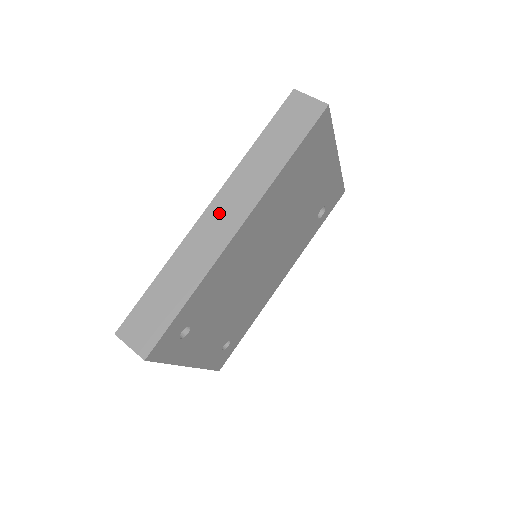
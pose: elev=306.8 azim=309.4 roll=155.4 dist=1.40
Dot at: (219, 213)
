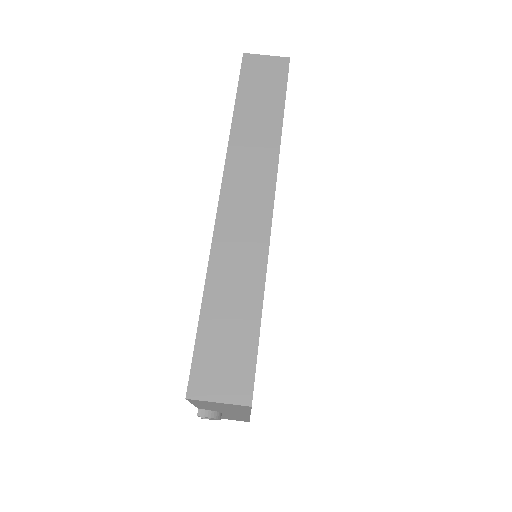
Dot at: (239, 196)
